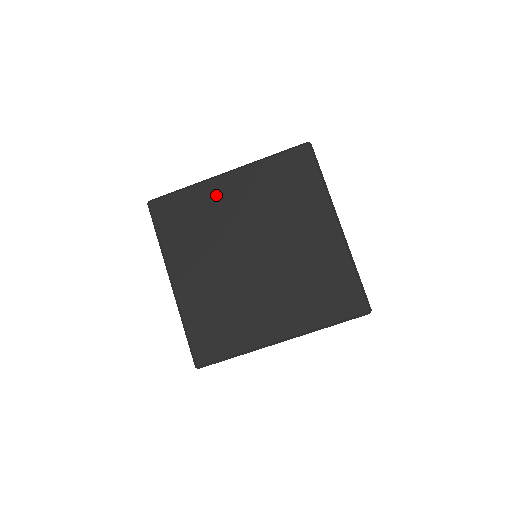
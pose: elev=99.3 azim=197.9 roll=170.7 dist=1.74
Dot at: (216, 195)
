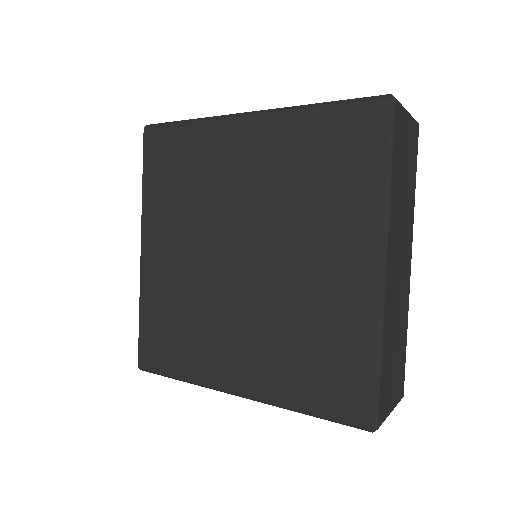
Dot at: (222, 146)
